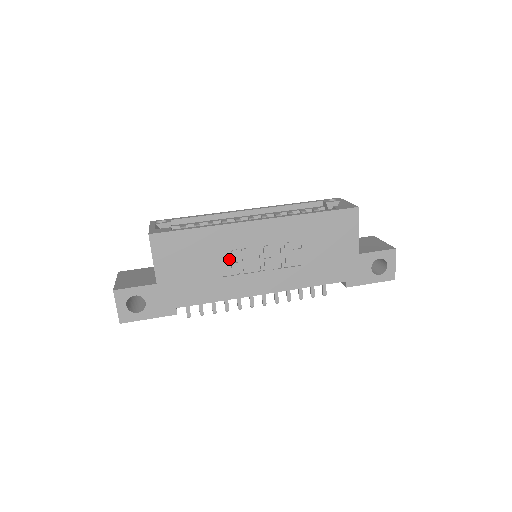
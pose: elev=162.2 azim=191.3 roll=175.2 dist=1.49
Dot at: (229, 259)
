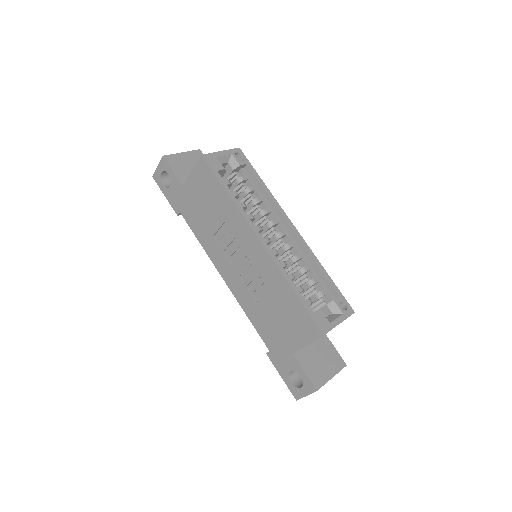
Dot at: (226, 233)
